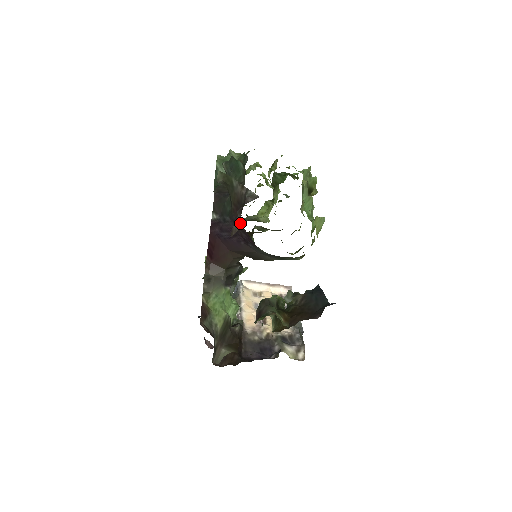
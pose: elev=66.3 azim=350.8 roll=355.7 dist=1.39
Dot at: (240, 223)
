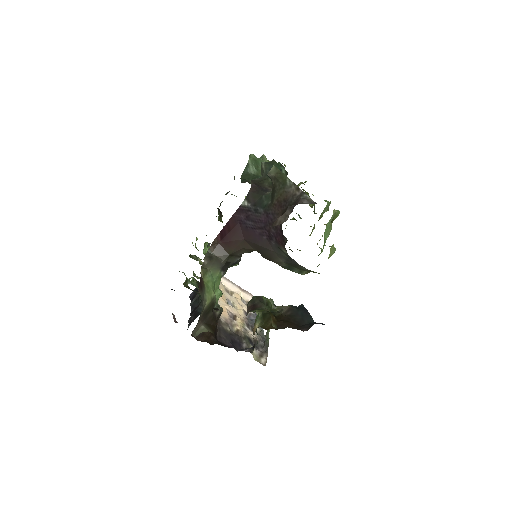
Dot at: (276, 219)
